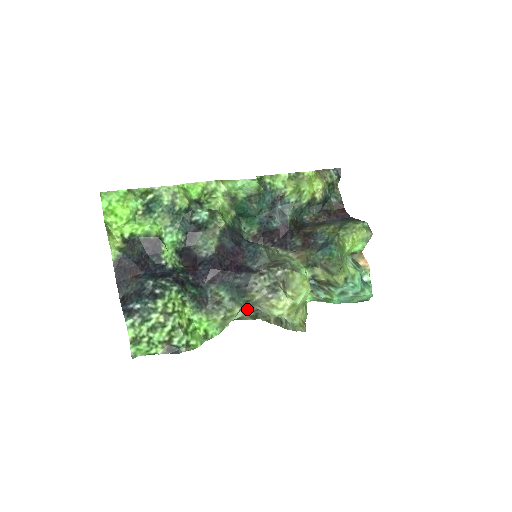
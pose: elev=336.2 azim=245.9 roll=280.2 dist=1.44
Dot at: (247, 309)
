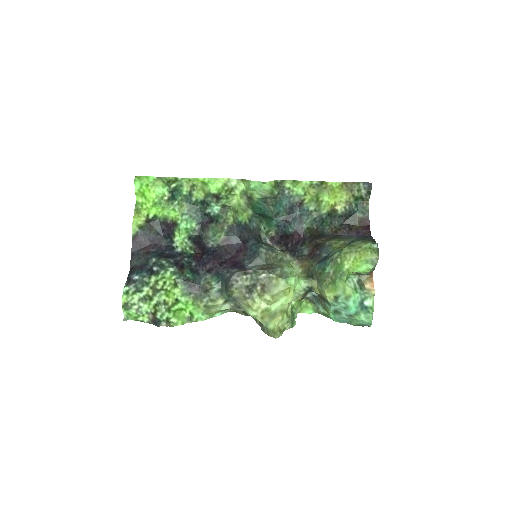
Dot at: (235, 304)
